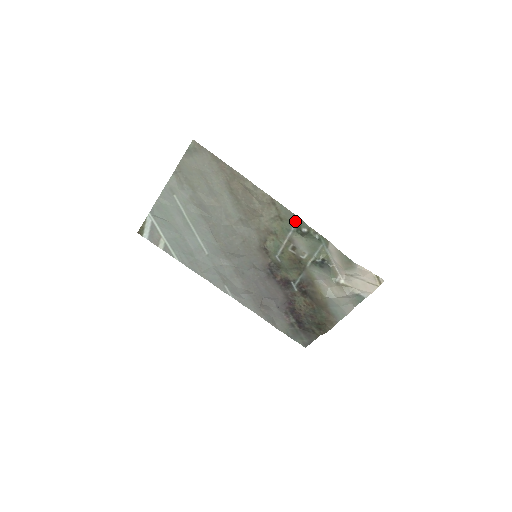
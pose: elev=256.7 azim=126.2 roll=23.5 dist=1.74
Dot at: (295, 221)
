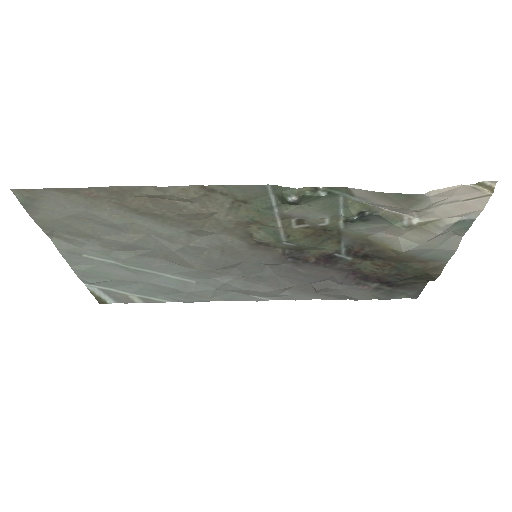
Dot at: (267, 192)
